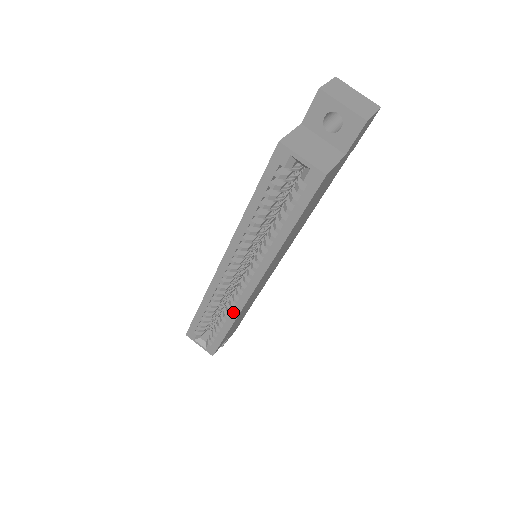
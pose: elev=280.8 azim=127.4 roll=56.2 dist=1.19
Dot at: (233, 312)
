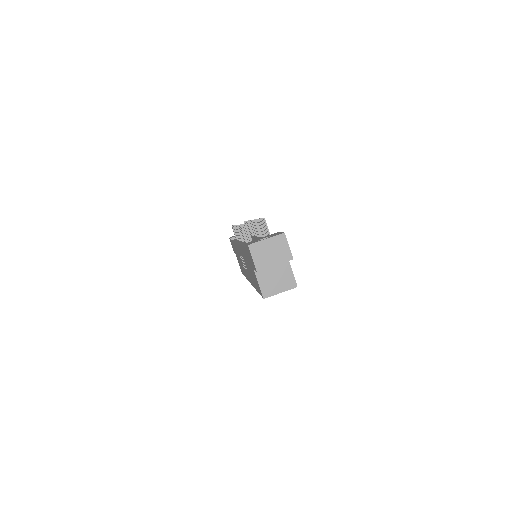
Dot at: occluded
